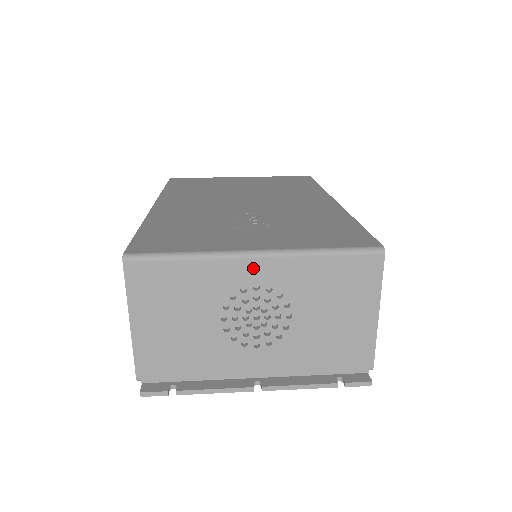
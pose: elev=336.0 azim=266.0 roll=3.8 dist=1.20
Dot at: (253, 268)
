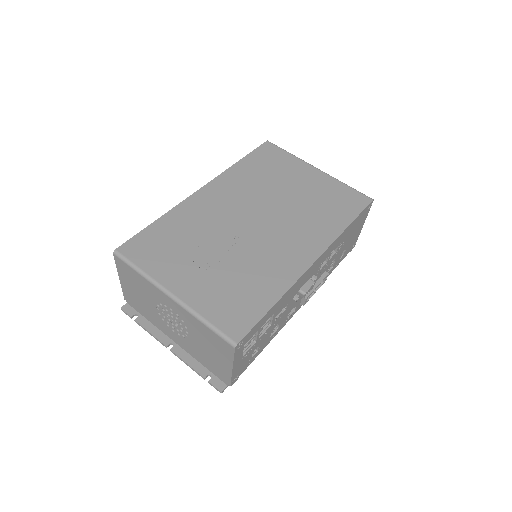
Dot at: (169, 301)
